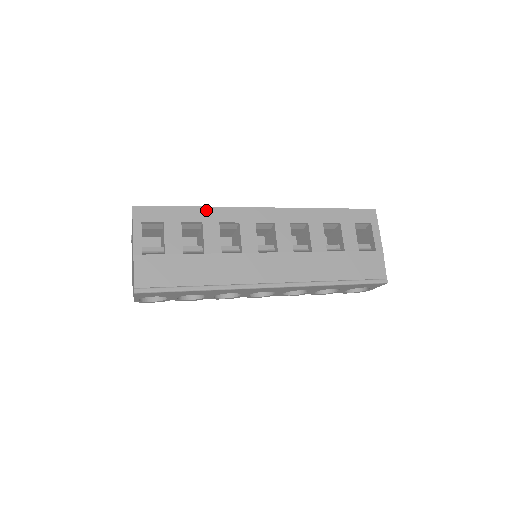
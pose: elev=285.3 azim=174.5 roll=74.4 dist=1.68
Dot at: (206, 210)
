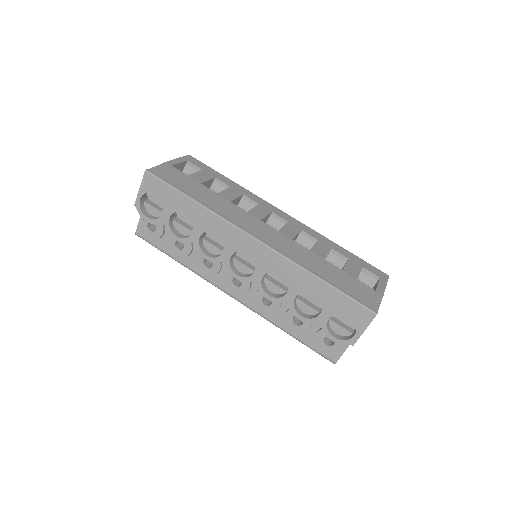
Dot at: (239, 186)
